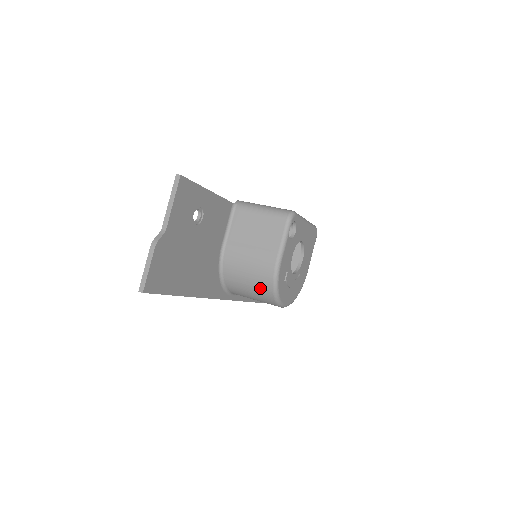
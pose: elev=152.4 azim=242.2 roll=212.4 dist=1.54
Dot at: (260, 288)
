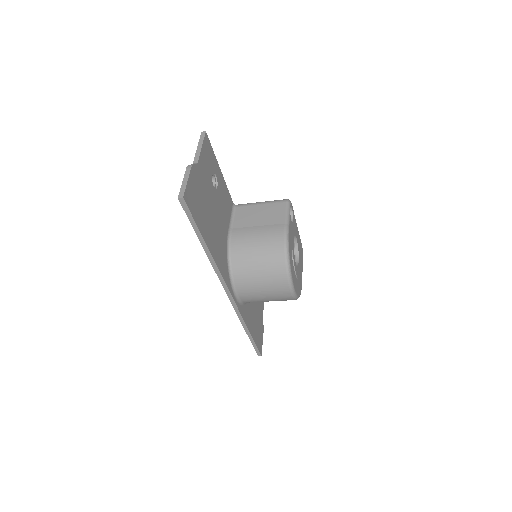
Dot at: (271, 262)
